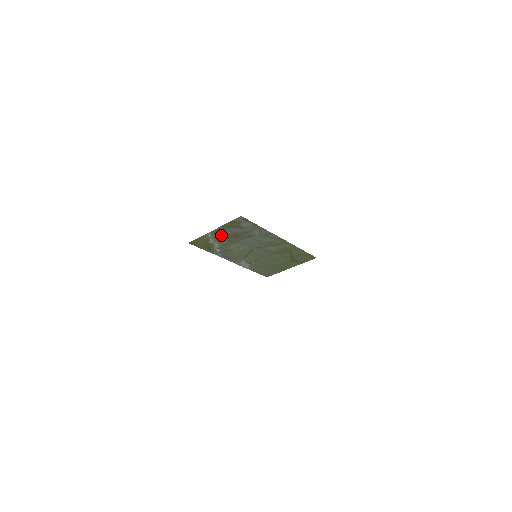
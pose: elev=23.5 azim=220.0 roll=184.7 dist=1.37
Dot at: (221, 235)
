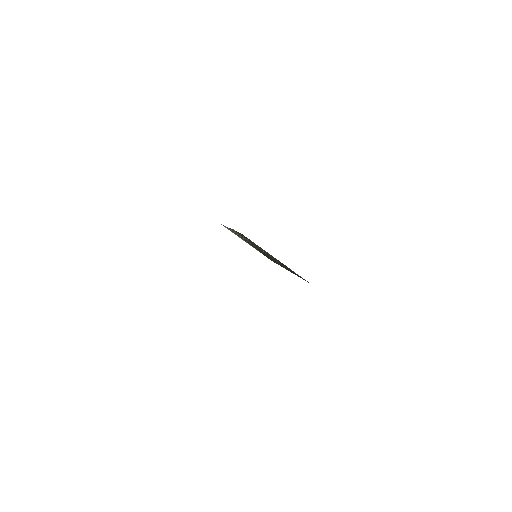
Dot at: (272, 256)
